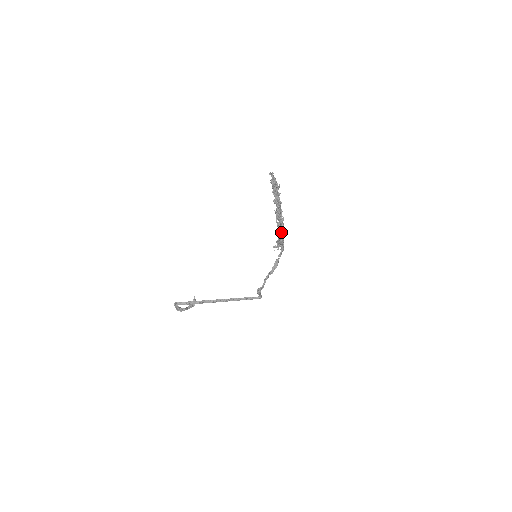
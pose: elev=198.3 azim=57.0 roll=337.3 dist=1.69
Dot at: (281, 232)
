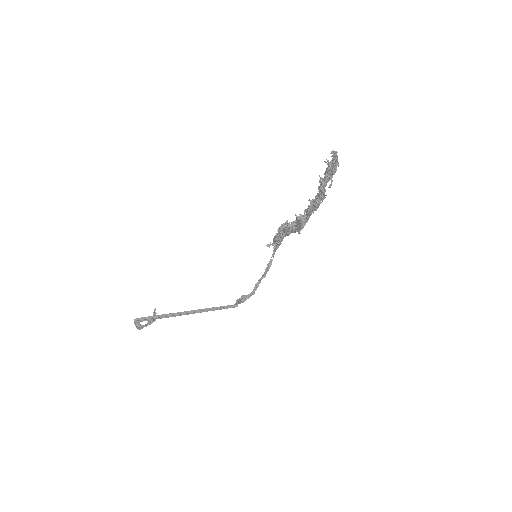
Dot at: (302, 227)
